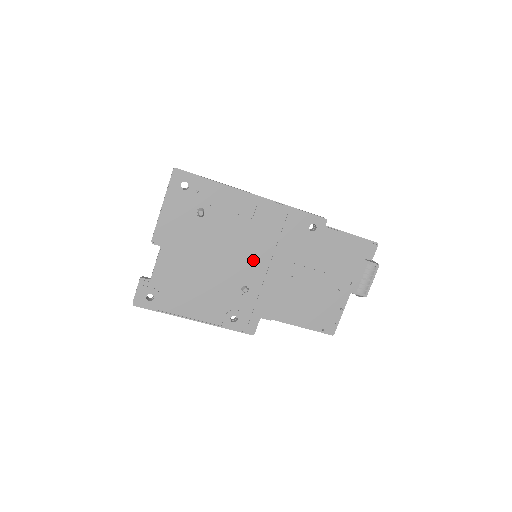
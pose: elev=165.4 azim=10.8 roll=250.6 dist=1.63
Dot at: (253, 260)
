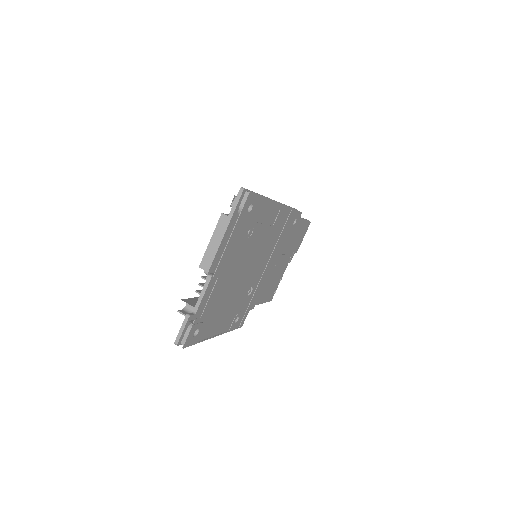
Dot at: (262, 263)
